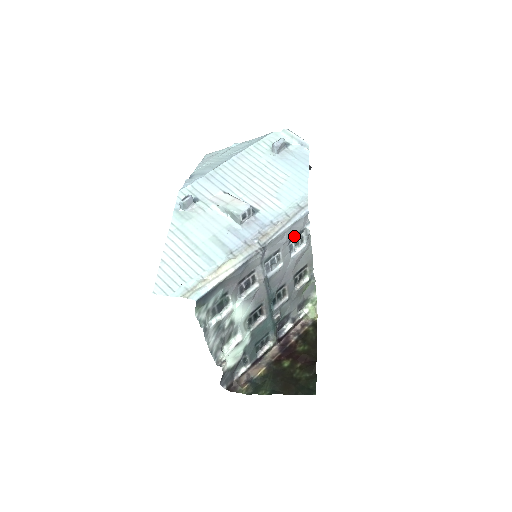
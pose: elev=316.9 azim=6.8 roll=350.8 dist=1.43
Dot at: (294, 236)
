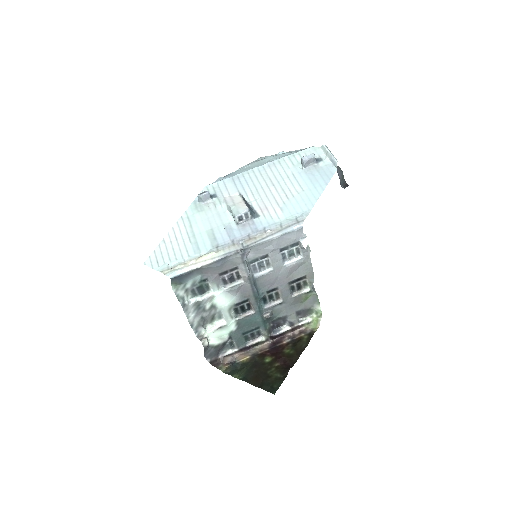
Dot at: (286, 246)
